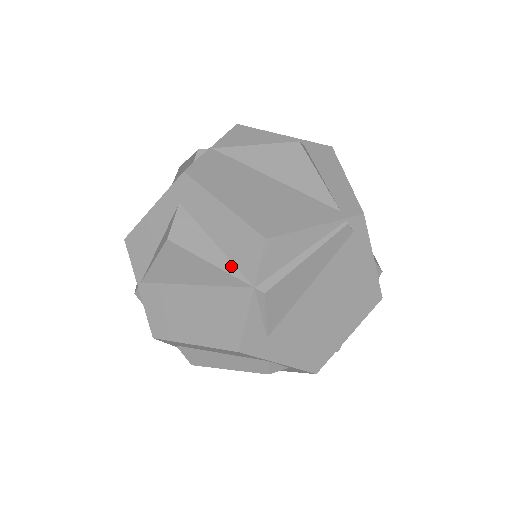
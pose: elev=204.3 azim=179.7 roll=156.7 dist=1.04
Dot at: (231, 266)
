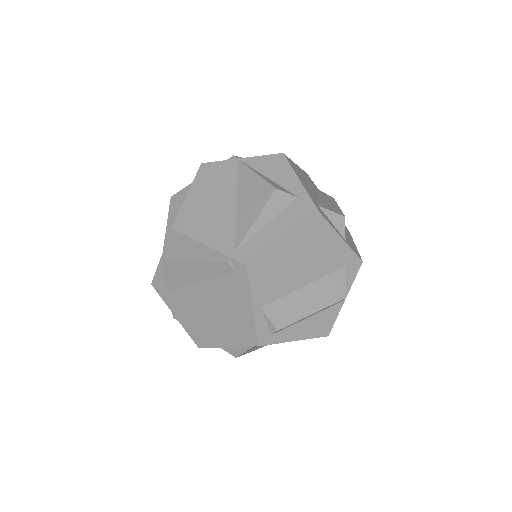
Dot at: (169, 233)
